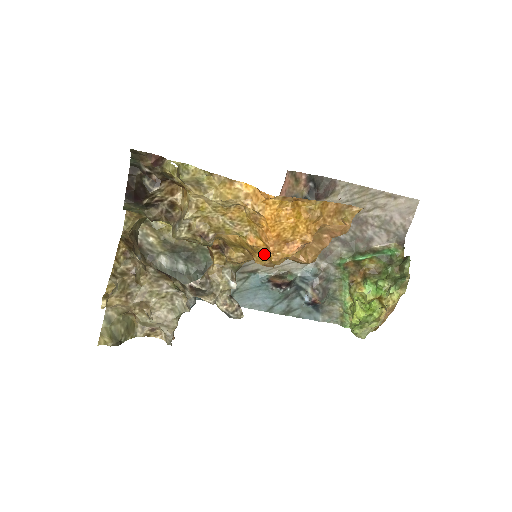
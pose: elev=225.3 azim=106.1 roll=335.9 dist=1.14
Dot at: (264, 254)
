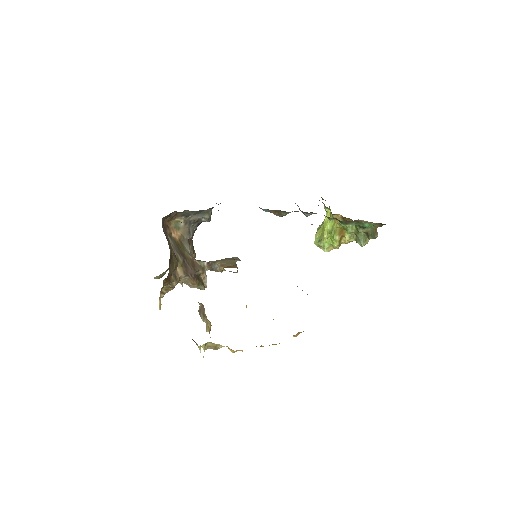
Dot at: occluded
